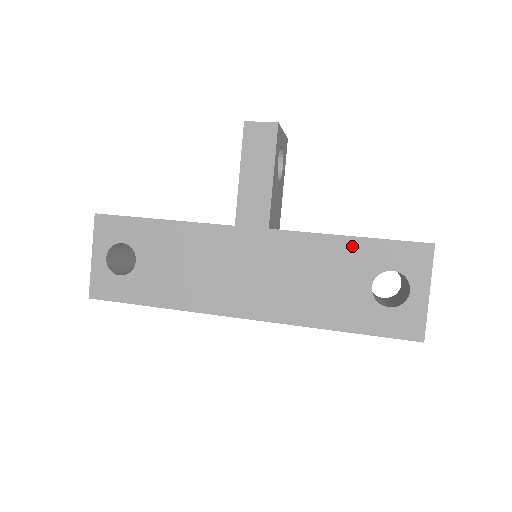
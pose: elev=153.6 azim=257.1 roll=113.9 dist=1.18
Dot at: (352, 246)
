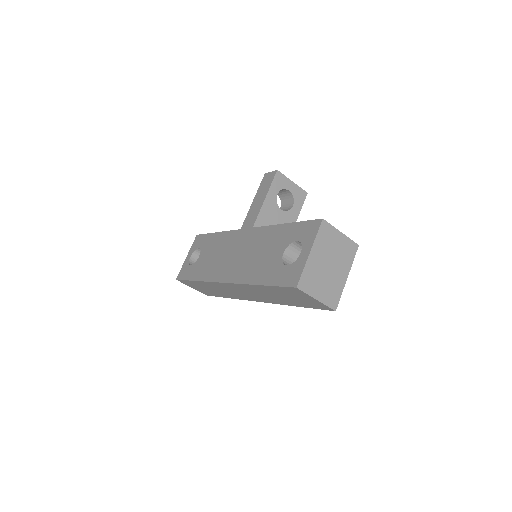
Dot at: (283, 229)
